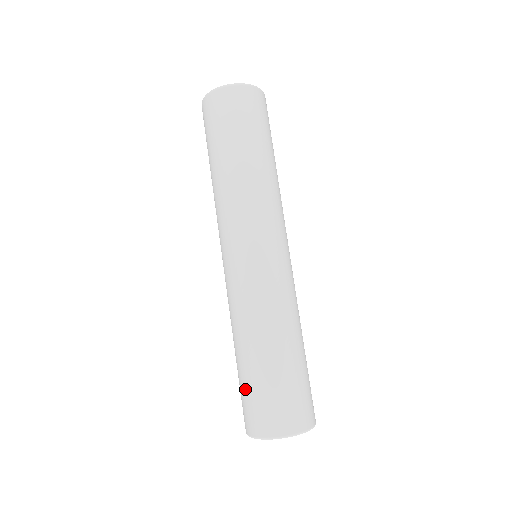
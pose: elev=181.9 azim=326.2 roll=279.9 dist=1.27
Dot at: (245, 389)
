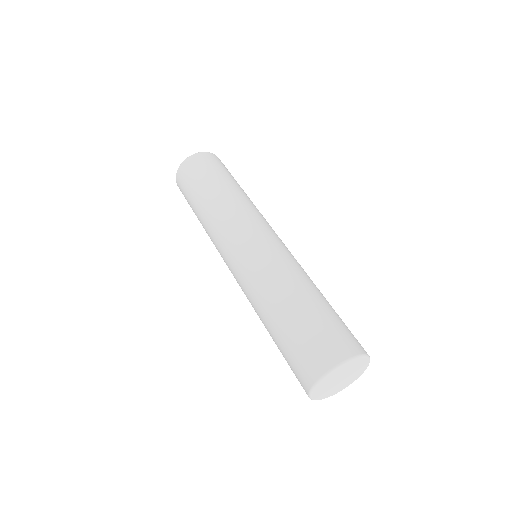
Dot at: (290, 345)
